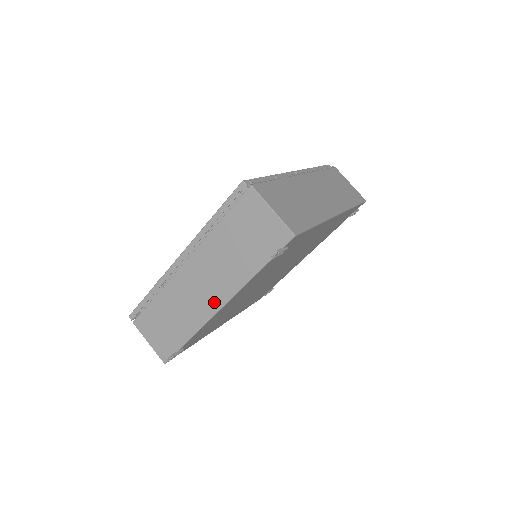
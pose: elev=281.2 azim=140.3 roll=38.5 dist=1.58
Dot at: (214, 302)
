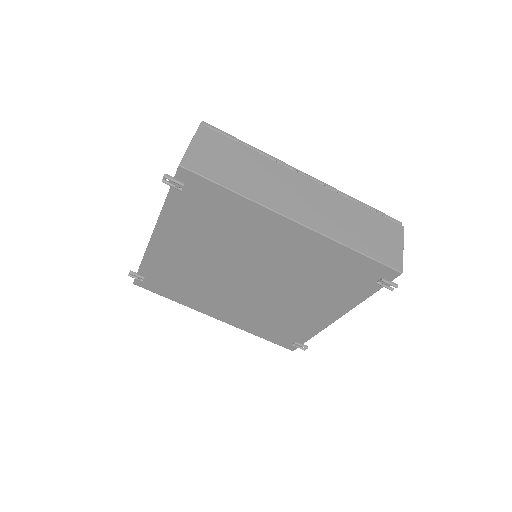
Dot at: occluded
